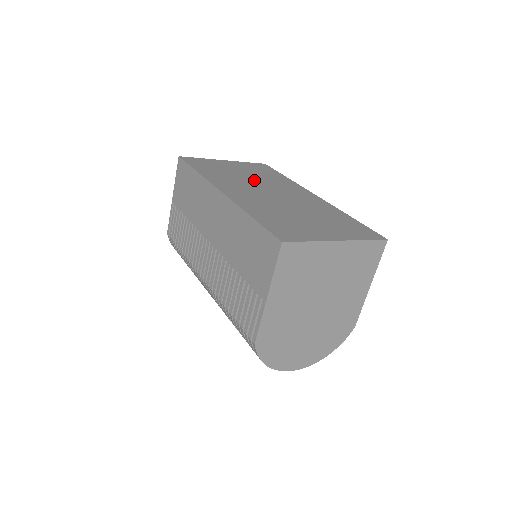
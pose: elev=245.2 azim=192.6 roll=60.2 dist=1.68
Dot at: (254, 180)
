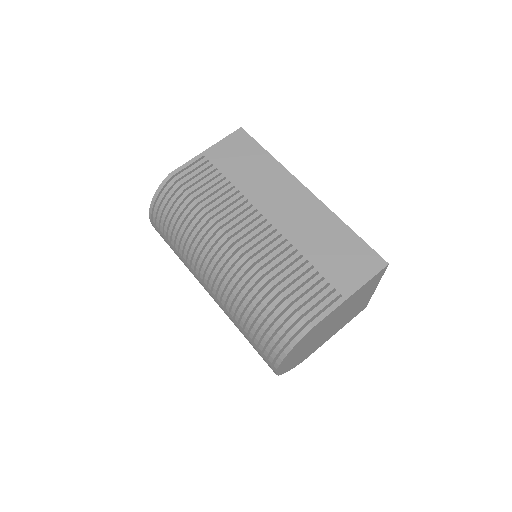
Dot at: occluded
